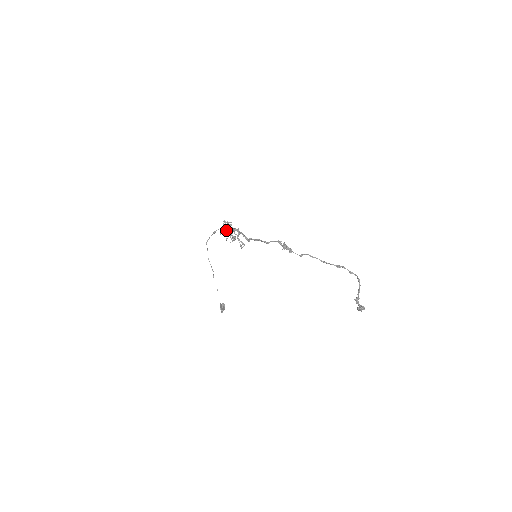
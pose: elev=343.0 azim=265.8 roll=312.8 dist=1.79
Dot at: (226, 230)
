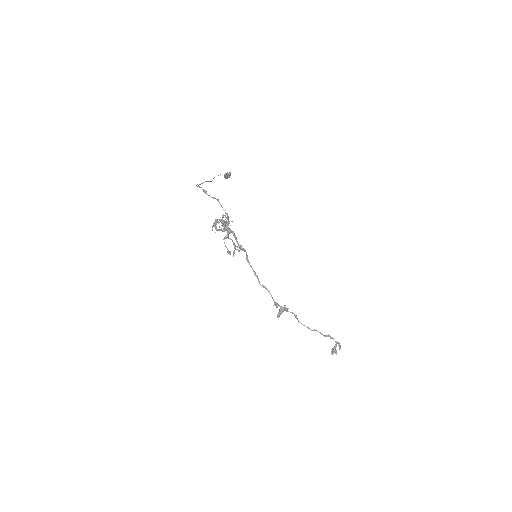
Dot at: occluded
